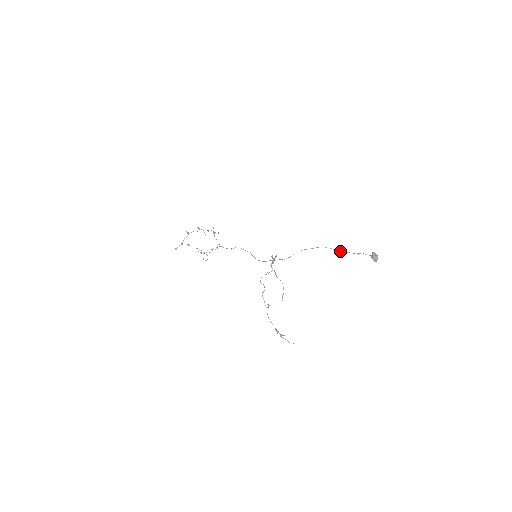
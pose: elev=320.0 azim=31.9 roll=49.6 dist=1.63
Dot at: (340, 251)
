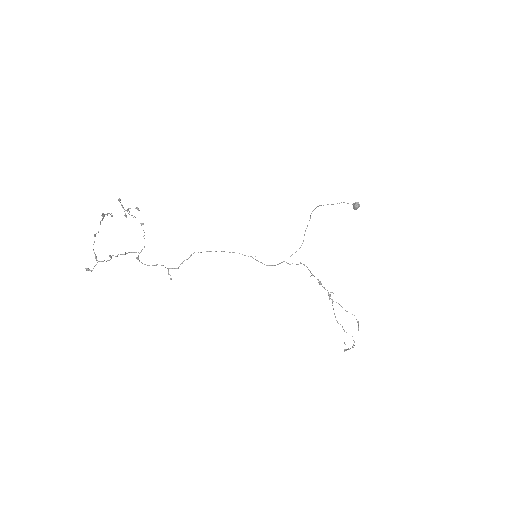
Dot at: (323, 205)
